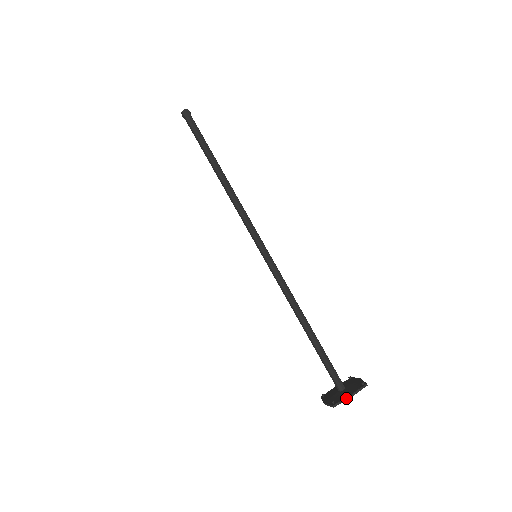
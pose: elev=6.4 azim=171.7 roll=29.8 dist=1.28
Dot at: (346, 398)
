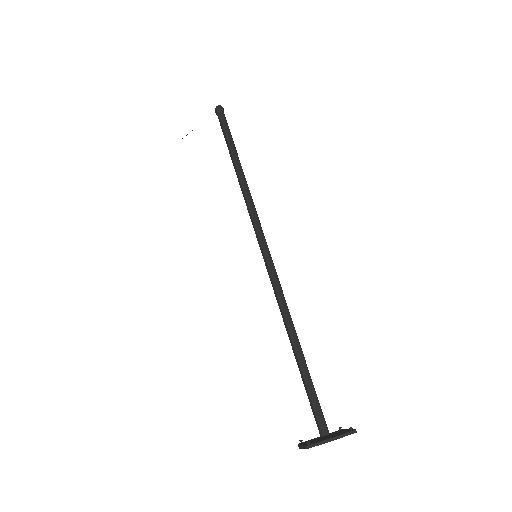
Dot at: (325, 440)
